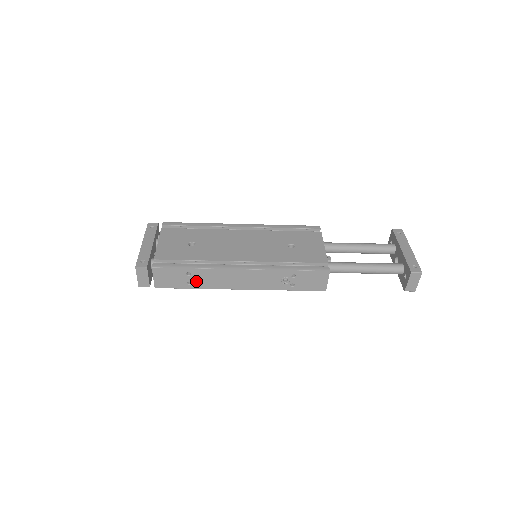
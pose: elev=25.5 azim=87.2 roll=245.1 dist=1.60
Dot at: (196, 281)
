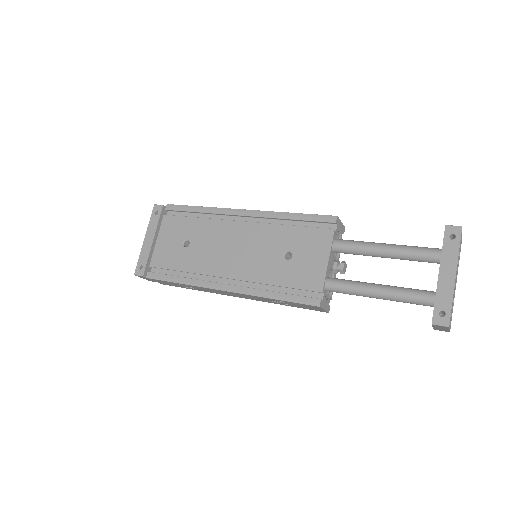
Dot at: (192, 288)
